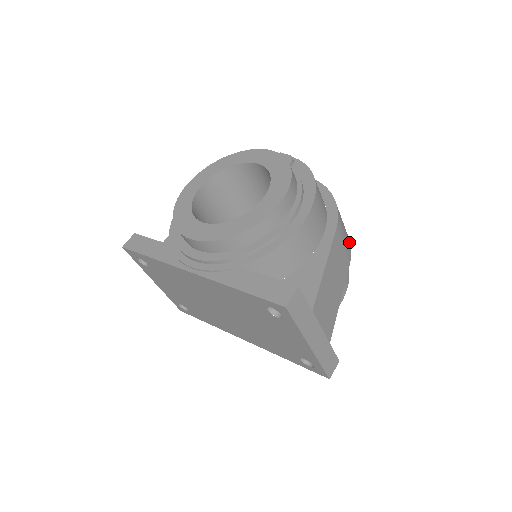
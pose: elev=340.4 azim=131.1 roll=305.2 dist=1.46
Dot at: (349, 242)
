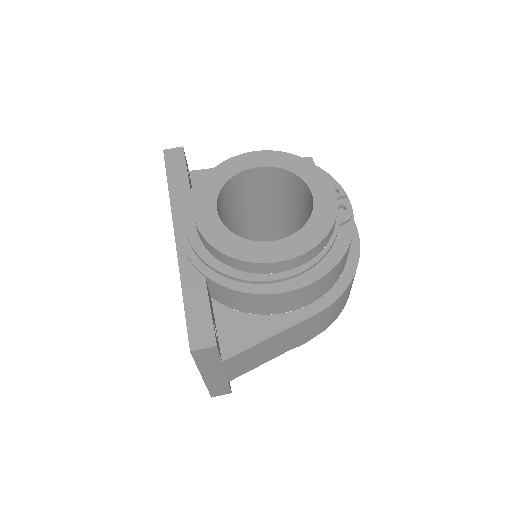
Dot at: (333, 320)
